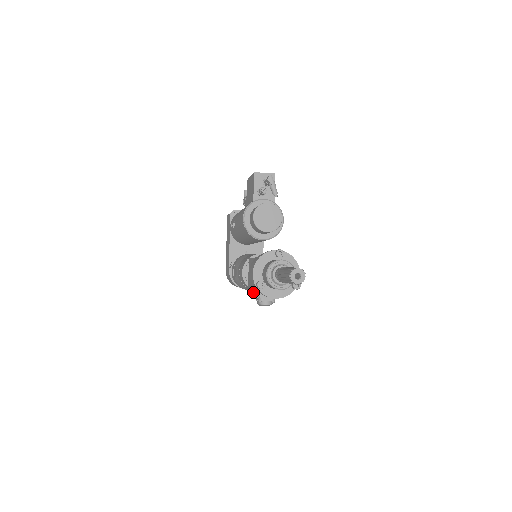
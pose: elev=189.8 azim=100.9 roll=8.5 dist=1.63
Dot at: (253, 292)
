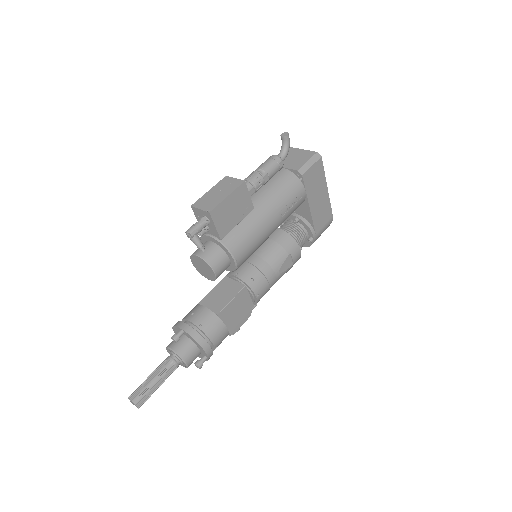
Dot at: occluded
